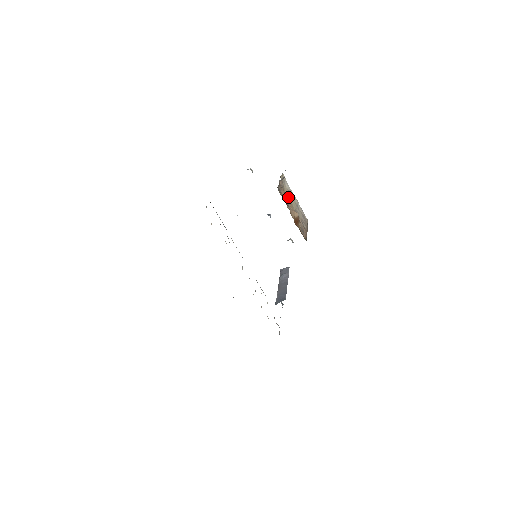
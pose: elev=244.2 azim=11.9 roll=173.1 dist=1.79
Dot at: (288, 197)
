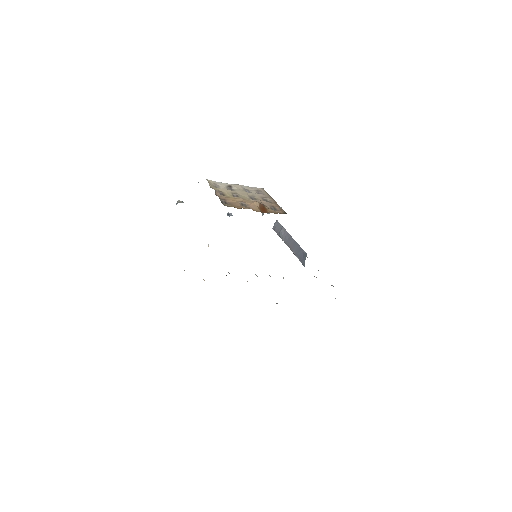
Dot at: (233, 195)
